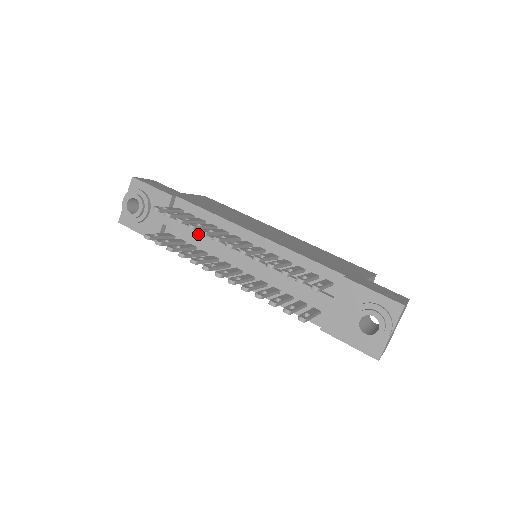
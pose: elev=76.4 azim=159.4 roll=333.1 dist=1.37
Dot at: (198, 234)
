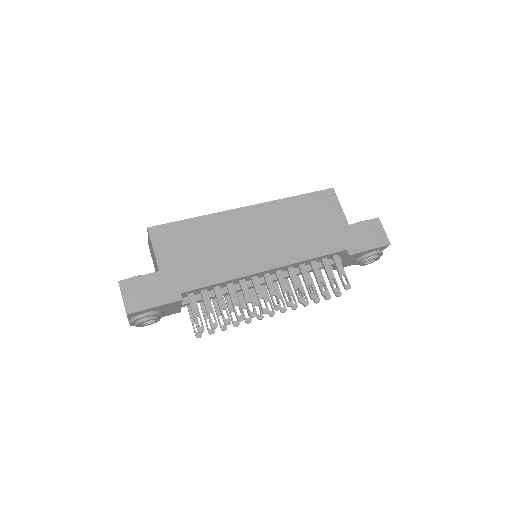
Dot at: occluded
